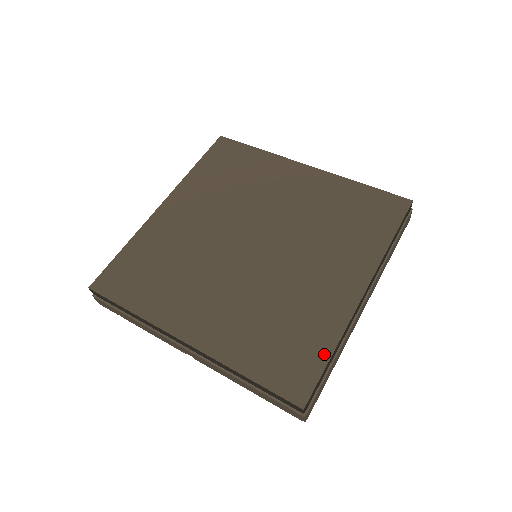
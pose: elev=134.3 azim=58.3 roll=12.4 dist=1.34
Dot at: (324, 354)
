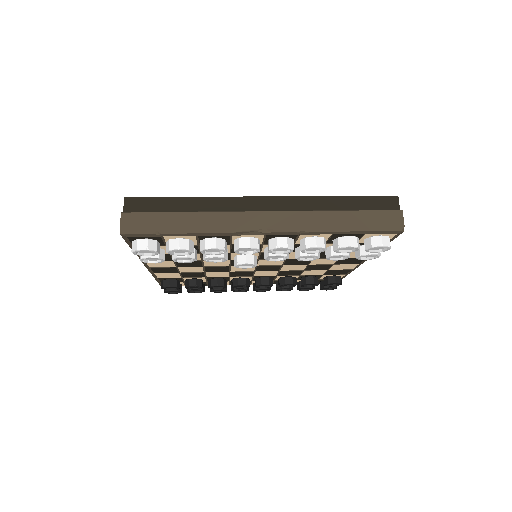
Dot at: occluded
